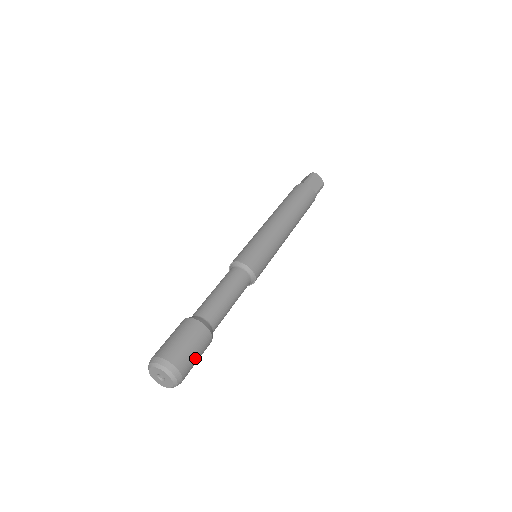
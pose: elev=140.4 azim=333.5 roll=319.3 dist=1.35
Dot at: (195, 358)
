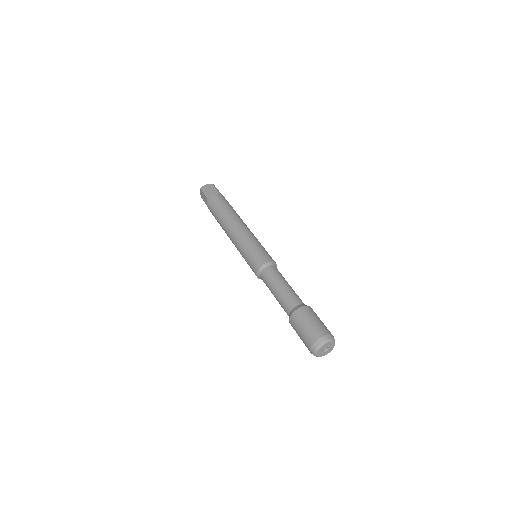
Dot at: occluded
